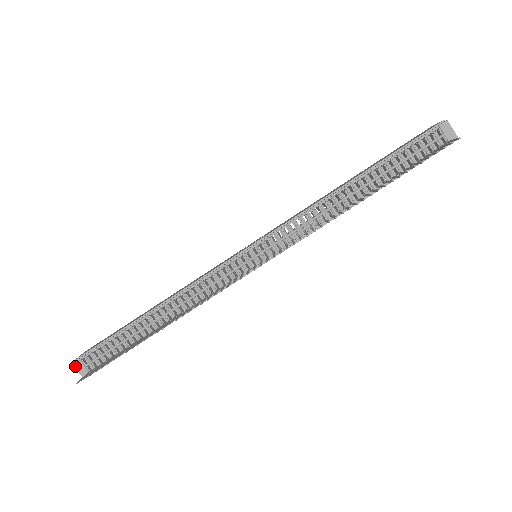
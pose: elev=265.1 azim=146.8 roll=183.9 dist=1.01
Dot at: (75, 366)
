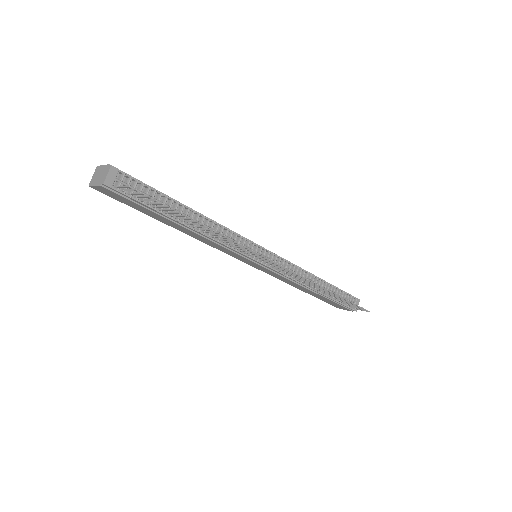
Dot at: (110, 169)
